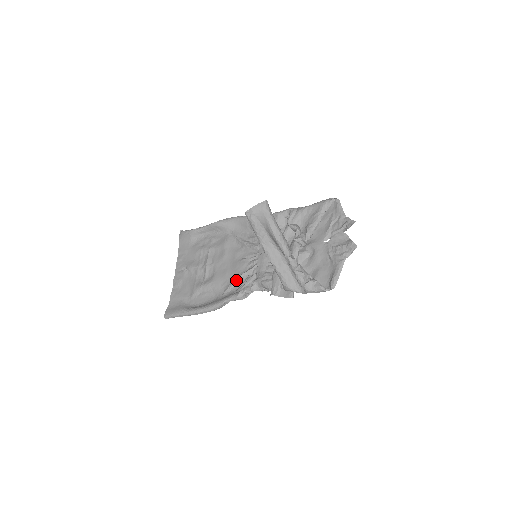
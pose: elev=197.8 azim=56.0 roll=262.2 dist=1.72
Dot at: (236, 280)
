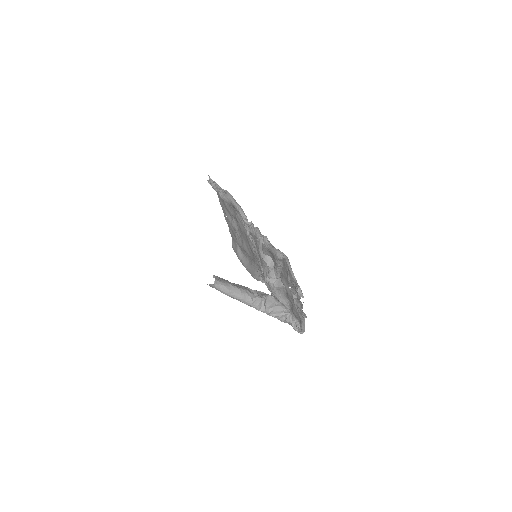
Dot at: (254, 262)
